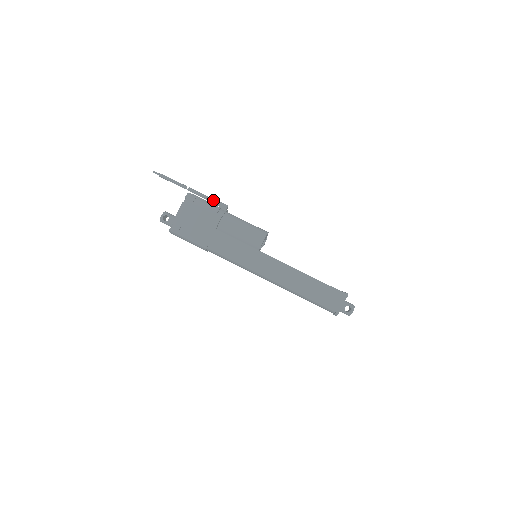
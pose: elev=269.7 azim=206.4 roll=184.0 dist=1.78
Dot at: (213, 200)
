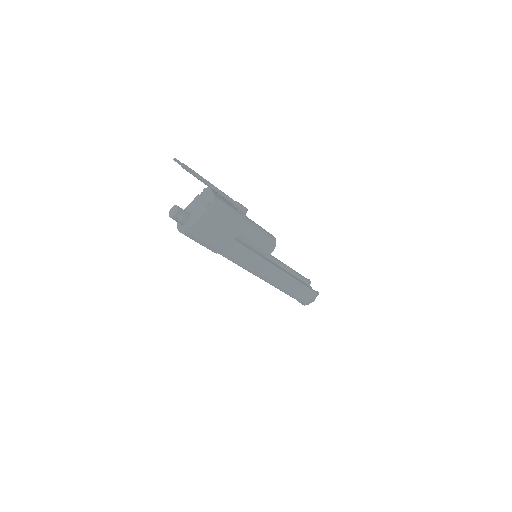
Dot at: (235, 203)
